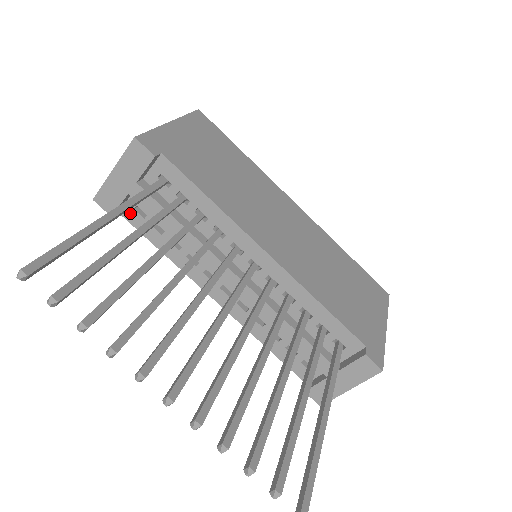
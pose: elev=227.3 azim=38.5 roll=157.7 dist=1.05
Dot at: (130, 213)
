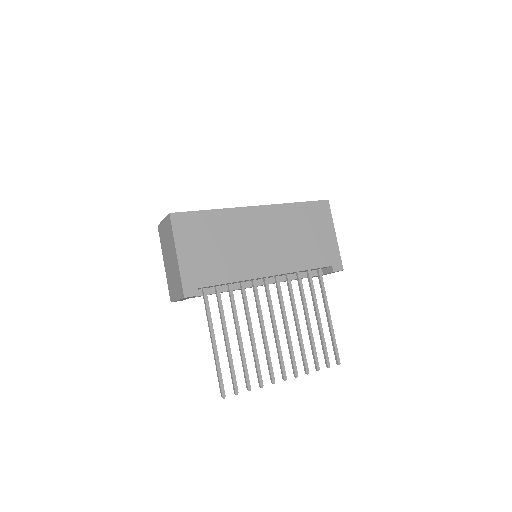
Dot at: occluded
